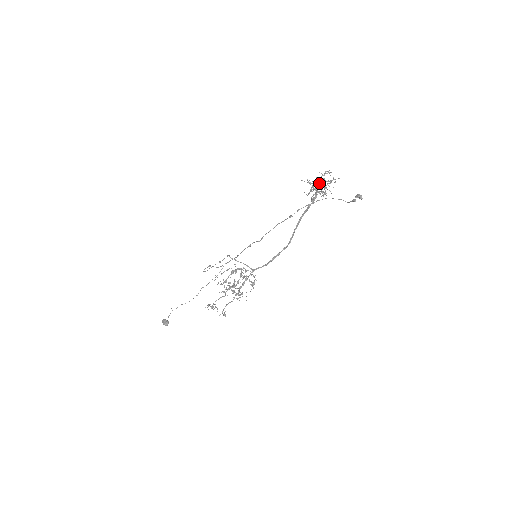
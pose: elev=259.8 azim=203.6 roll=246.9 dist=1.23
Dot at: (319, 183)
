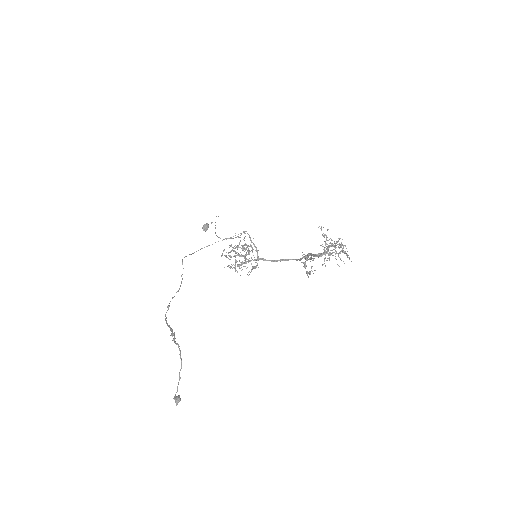
Dot at: occluded
